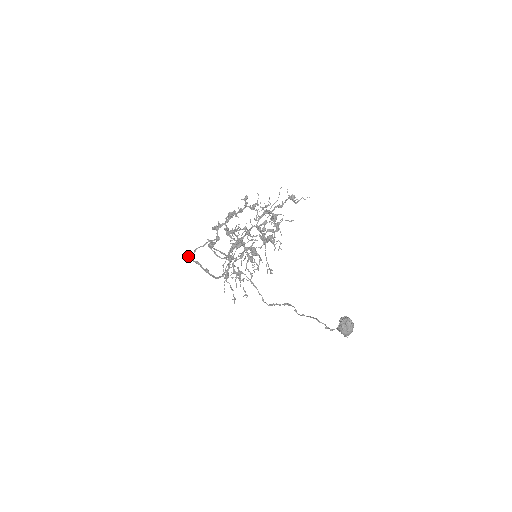
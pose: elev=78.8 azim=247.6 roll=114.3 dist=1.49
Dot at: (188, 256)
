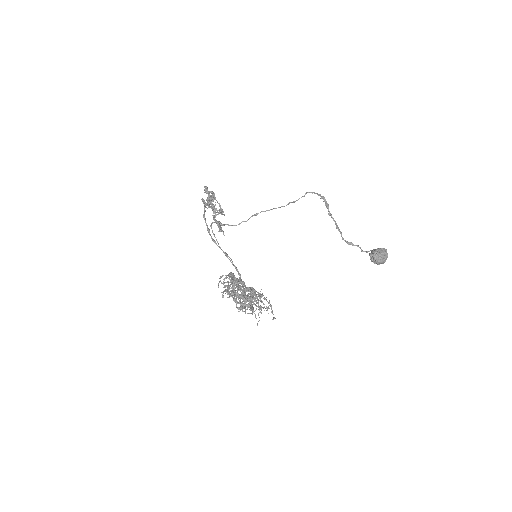
Dot at: occluded
